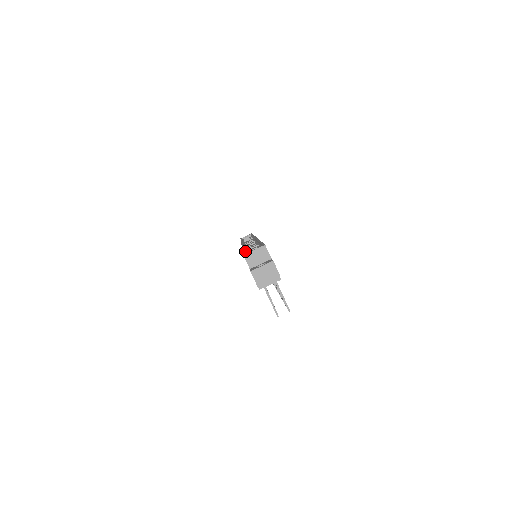
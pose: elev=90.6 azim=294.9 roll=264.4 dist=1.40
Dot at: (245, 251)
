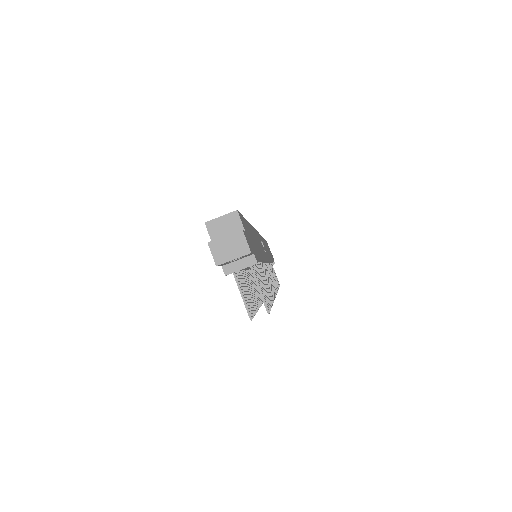
Dot at: occluded
